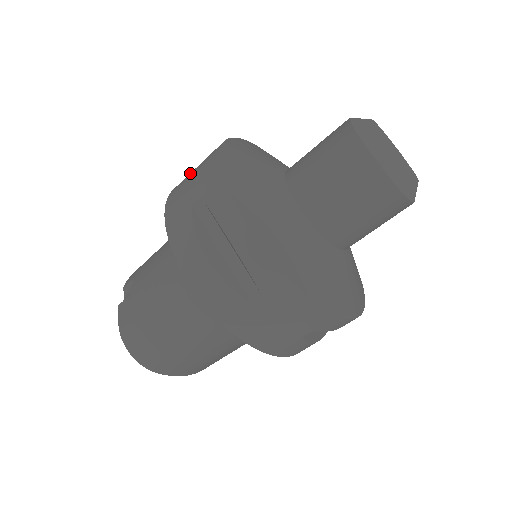
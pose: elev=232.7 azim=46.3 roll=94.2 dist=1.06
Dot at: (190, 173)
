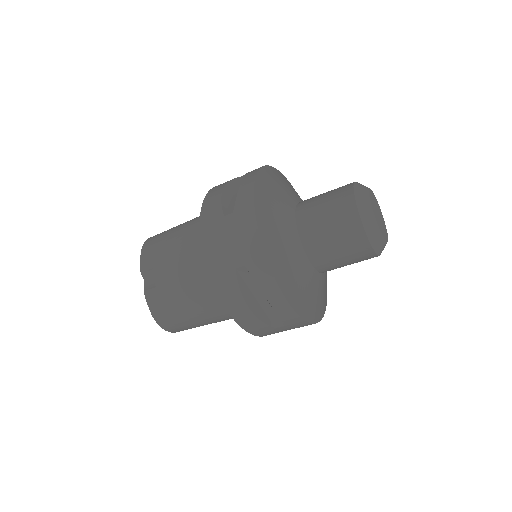
Dot at: (220, 221)
